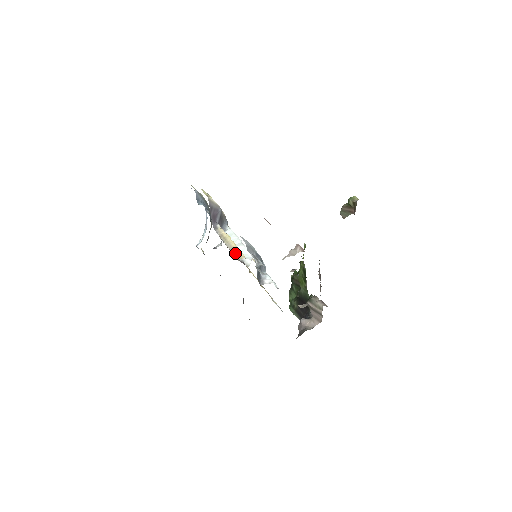
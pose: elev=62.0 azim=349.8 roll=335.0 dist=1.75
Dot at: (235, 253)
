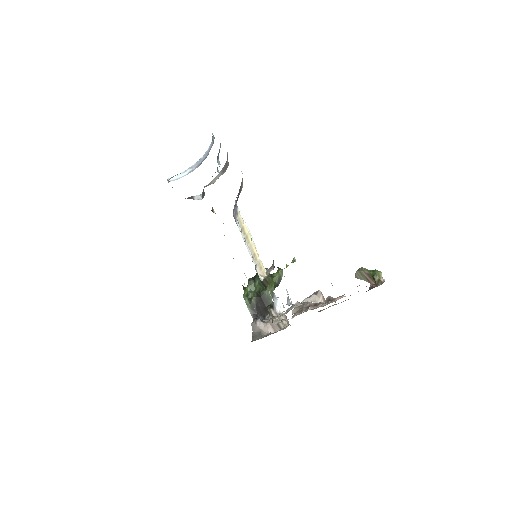
Dot at: (258, 264)
